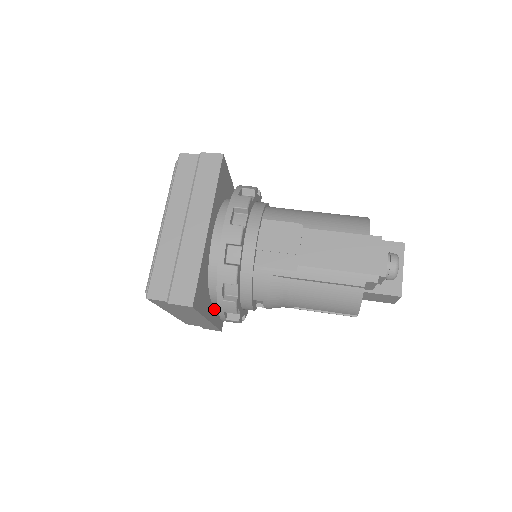
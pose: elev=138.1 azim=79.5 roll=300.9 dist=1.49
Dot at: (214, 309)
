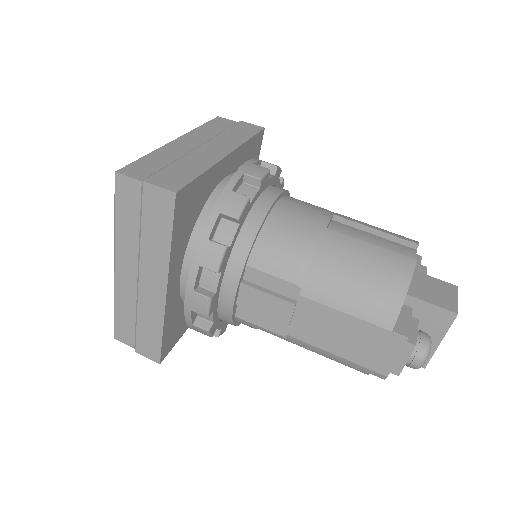
Dot at: occluded
